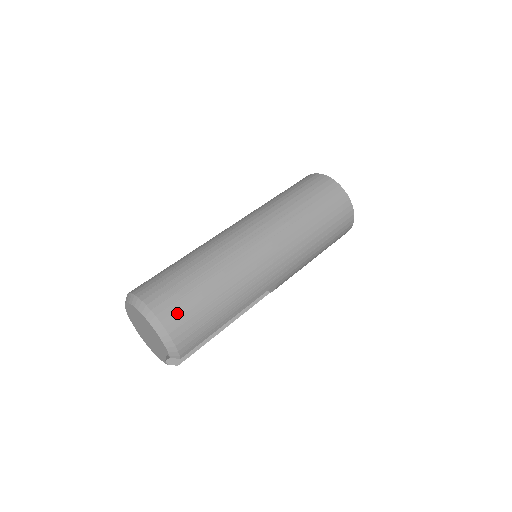
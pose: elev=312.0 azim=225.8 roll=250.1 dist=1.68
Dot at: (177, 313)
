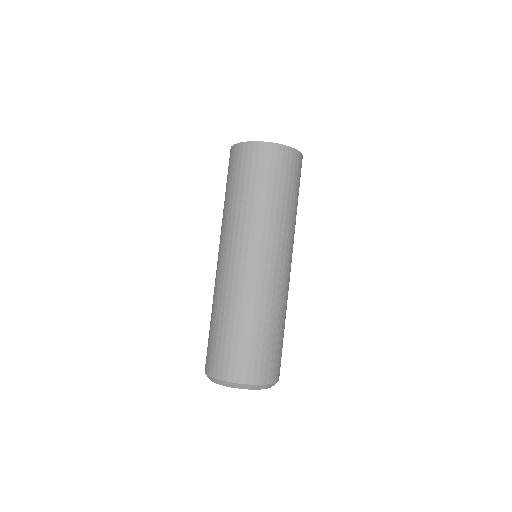
Dot at: (267, 369)
